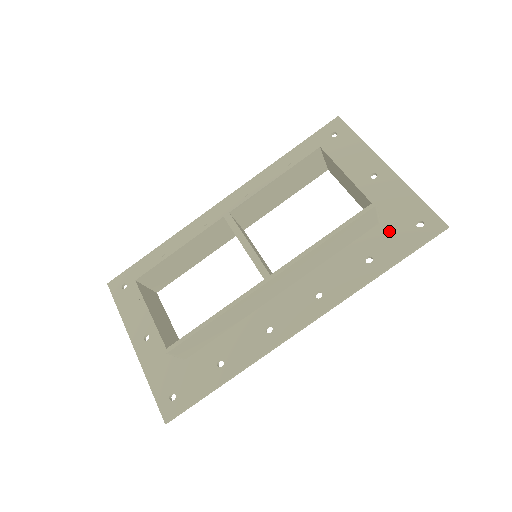
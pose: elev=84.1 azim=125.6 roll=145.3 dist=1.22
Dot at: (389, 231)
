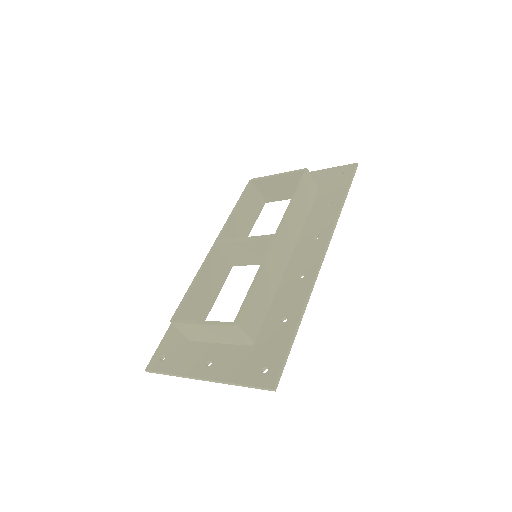
Dot at: (328, 188)
